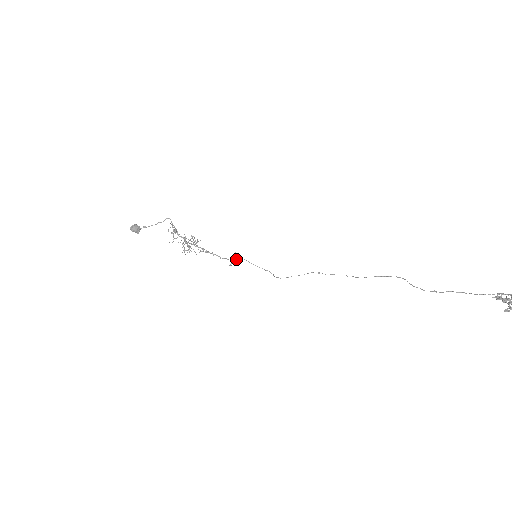
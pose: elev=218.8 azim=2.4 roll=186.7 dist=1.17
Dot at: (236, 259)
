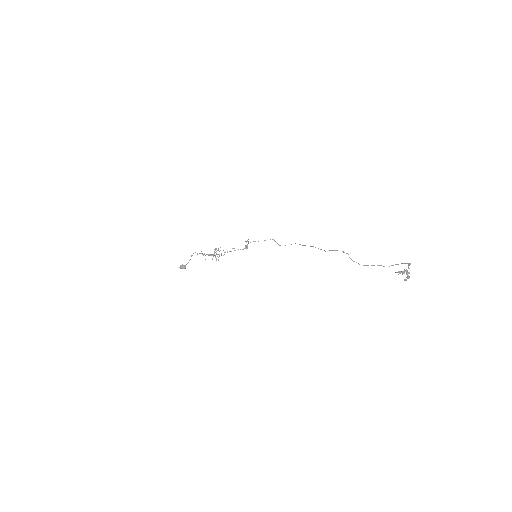
Dot at: (248, 242)
